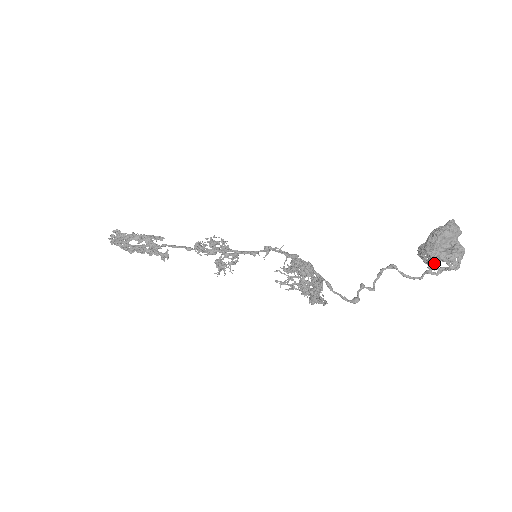
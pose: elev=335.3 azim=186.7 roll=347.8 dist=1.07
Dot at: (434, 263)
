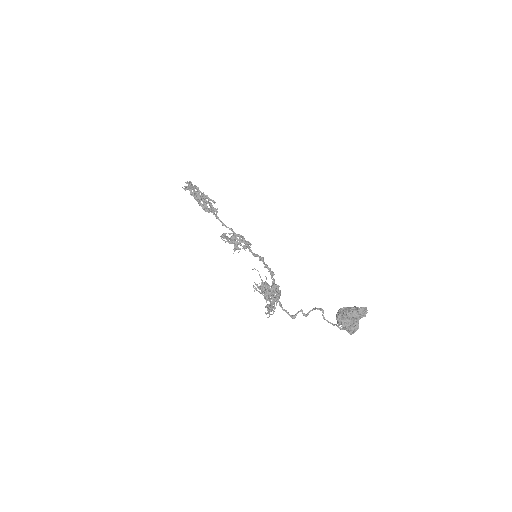
Dot at: occluded
